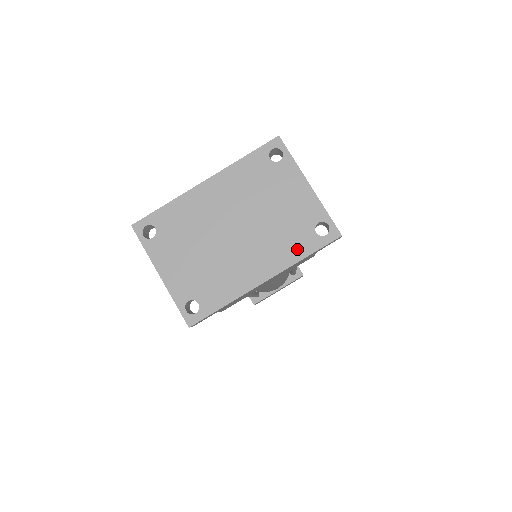
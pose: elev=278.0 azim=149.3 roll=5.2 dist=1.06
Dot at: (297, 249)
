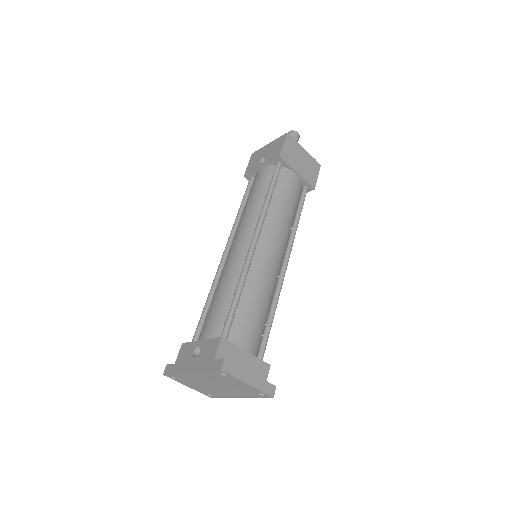
Dot at: (251, 396)
